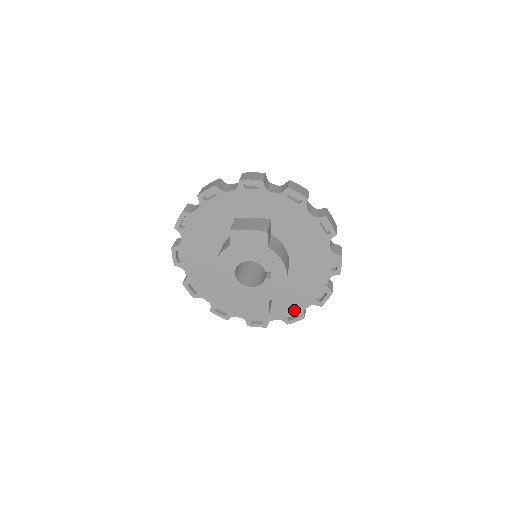
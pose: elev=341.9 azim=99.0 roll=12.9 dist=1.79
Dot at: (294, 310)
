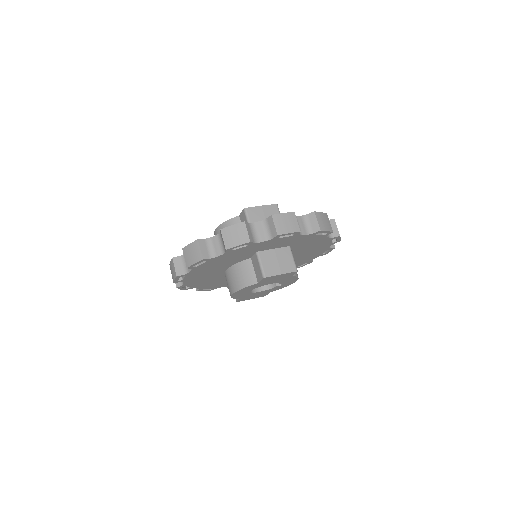
Dot at: occluded
